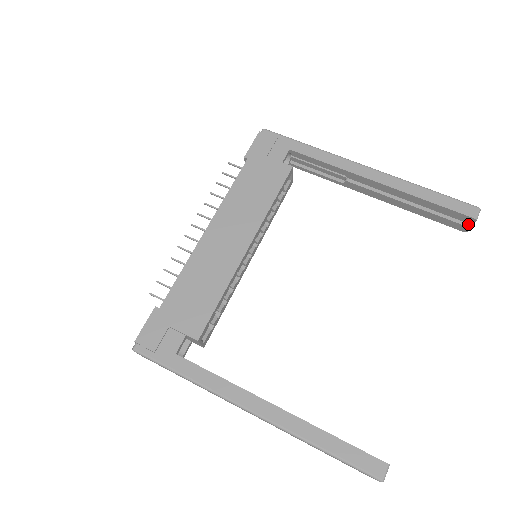
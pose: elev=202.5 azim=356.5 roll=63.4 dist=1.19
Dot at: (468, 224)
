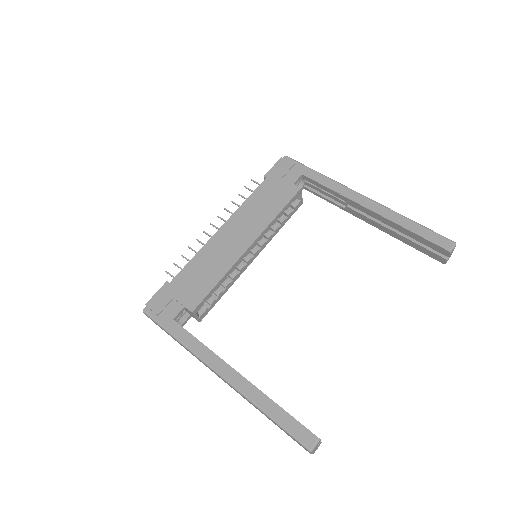
Dot at: (446, 256)
